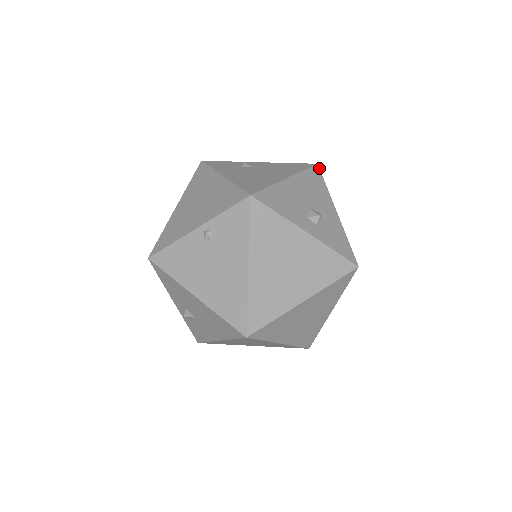
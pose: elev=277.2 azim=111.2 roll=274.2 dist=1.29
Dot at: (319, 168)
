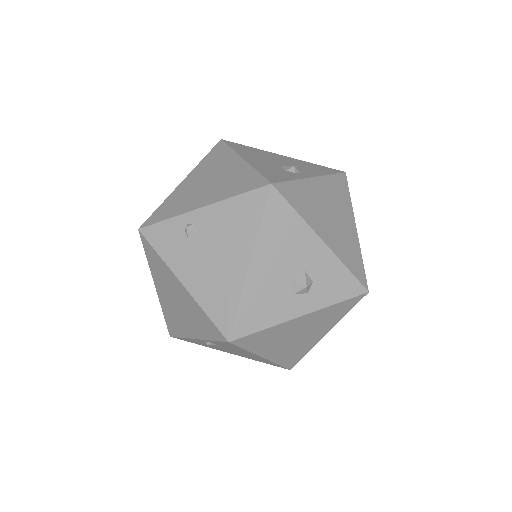
Dot at: (276, 190)
